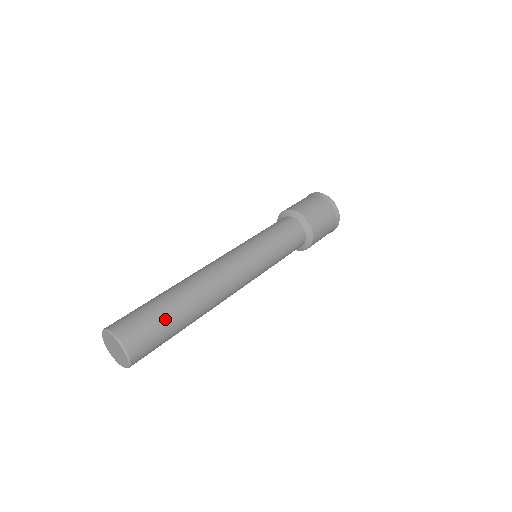
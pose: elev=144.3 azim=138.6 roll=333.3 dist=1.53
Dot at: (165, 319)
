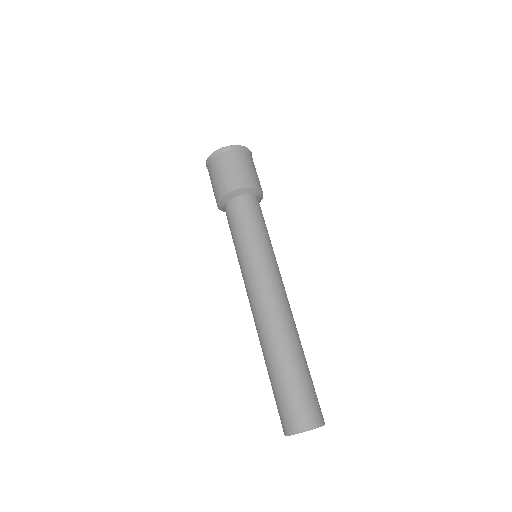
Dot at: (303, 379)
